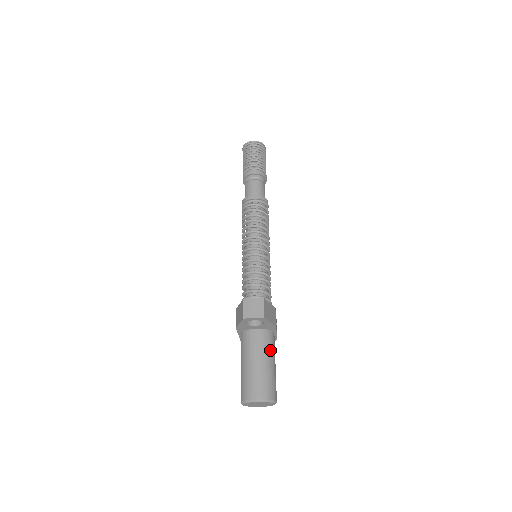
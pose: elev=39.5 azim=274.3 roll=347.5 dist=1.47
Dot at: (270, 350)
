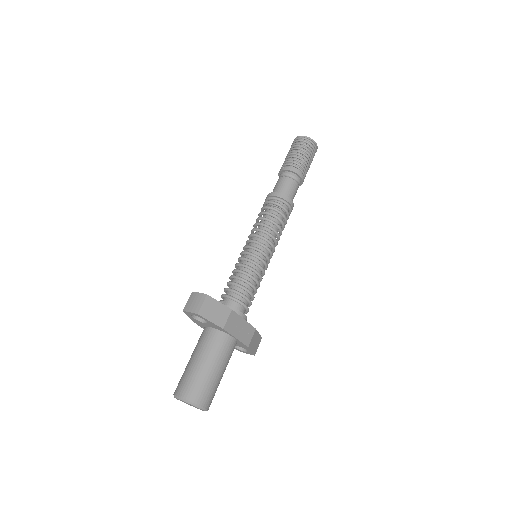
Dot at: (215, 352)
